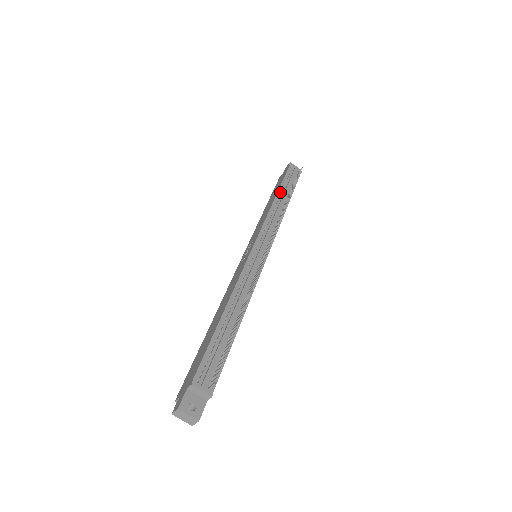
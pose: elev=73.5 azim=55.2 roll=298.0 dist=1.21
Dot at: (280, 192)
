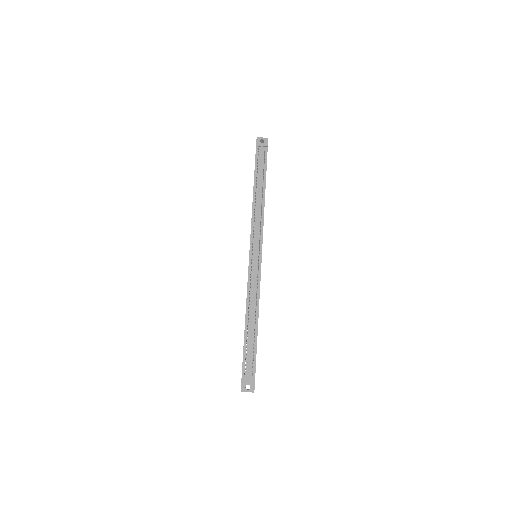
Dot at: (255, 185)
